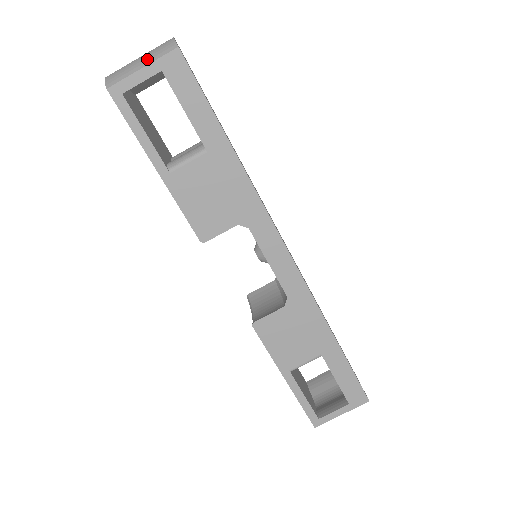
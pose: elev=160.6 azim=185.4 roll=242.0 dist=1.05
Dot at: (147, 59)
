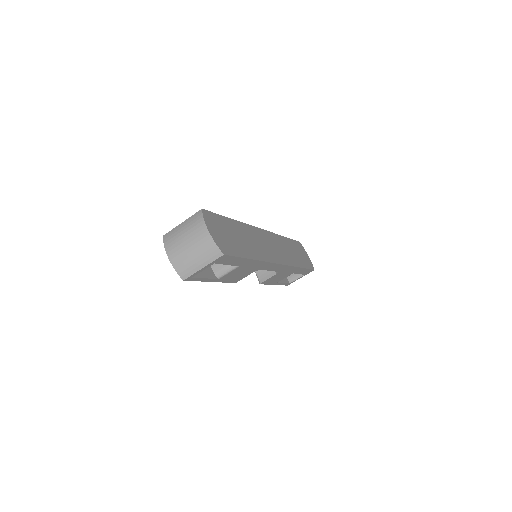
Dot at: (203, 261)
